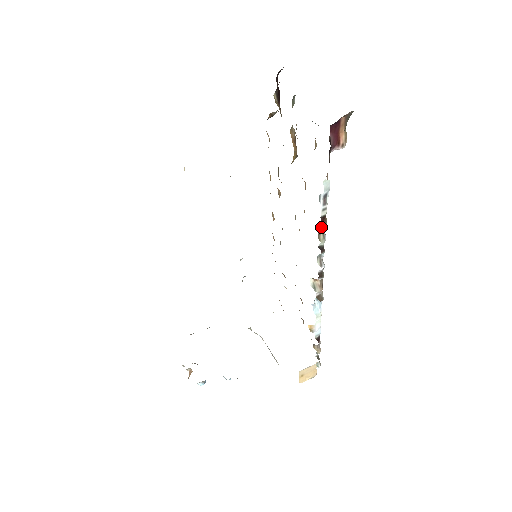
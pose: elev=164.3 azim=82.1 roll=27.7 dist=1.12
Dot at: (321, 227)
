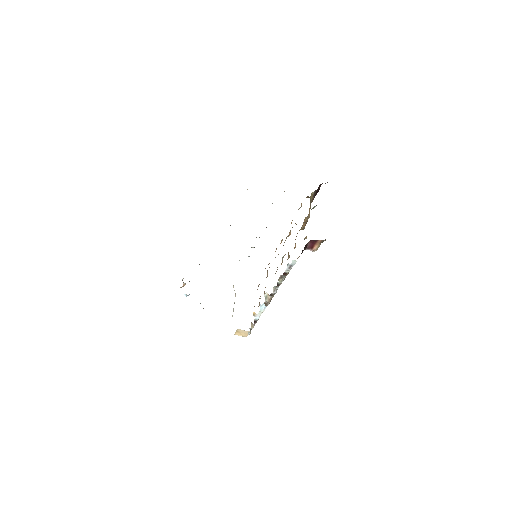
Dot at: (283, 276)
